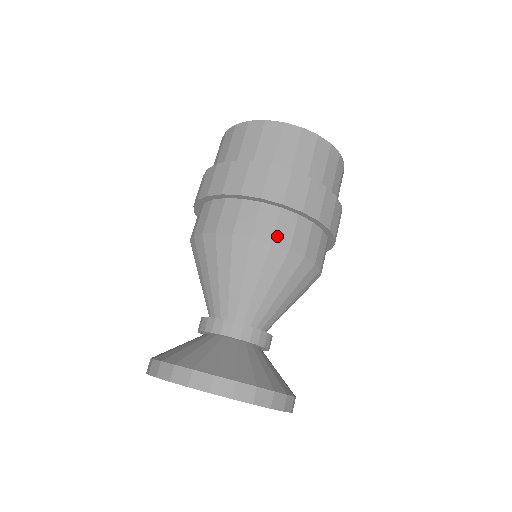
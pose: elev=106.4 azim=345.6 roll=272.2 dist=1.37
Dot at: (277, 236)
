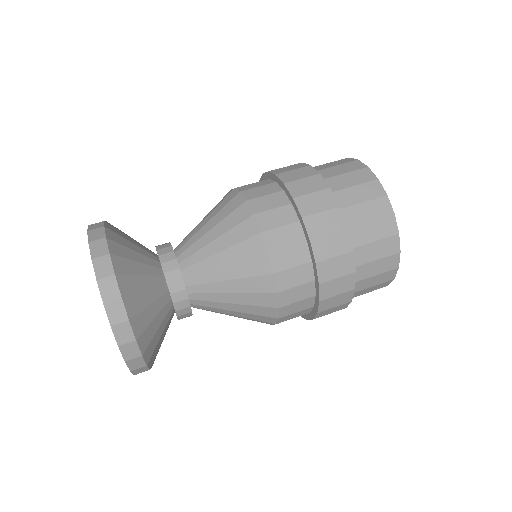
Dot at: (244, 187)
